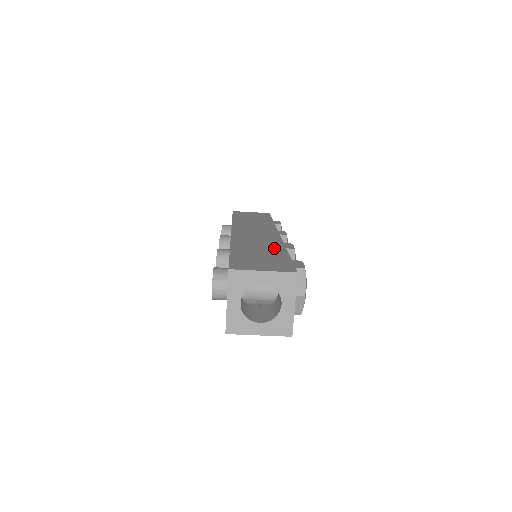
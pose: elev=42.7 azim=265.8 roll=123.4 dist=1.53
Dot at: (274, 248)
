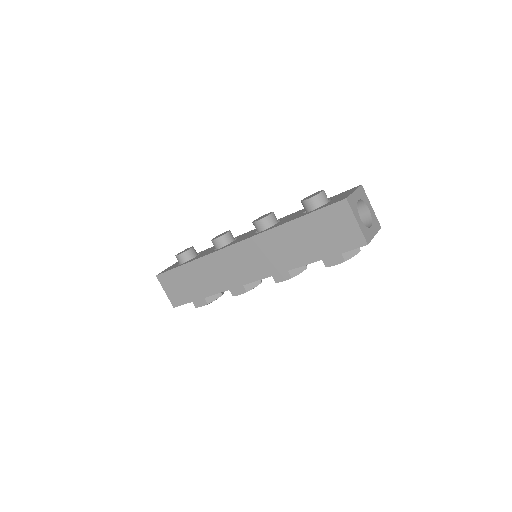
Dot at: occluded
